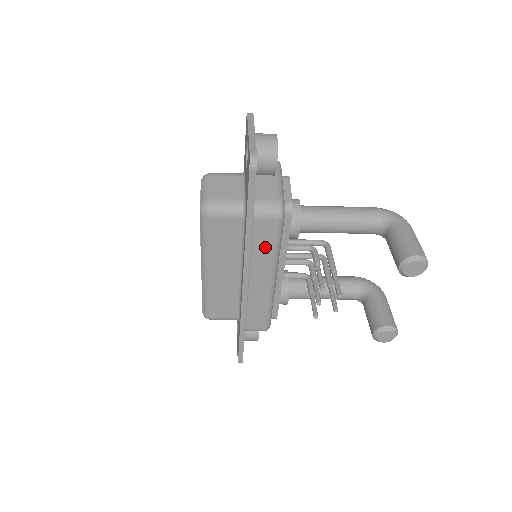
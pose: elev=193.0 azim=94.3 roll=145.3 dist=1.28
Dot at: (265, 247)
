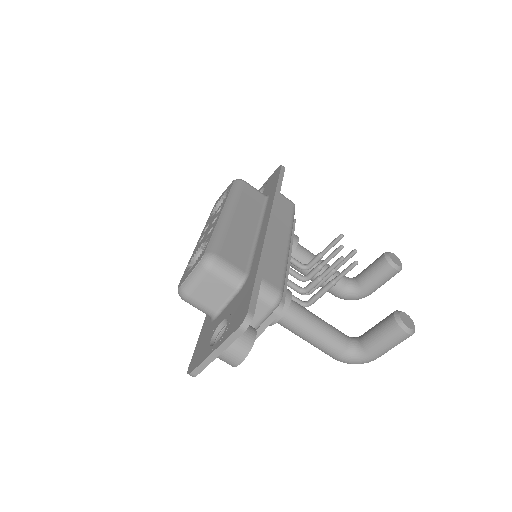
Dot at: (284, 214)
